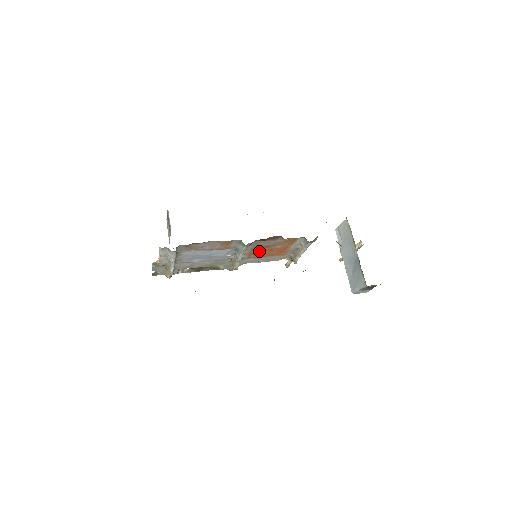
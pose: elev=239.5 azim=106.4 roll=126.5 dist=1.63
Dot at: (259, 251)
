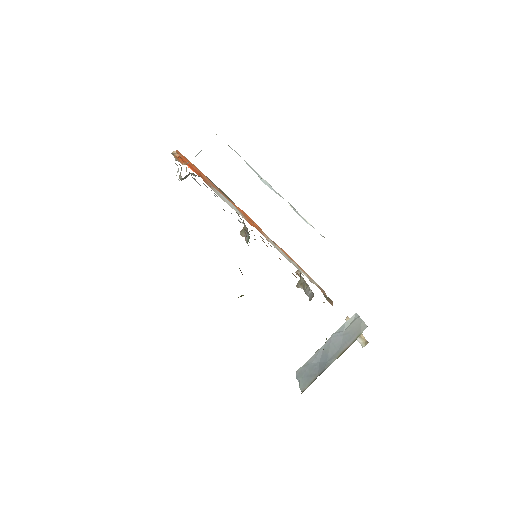
Dot at: occluded
